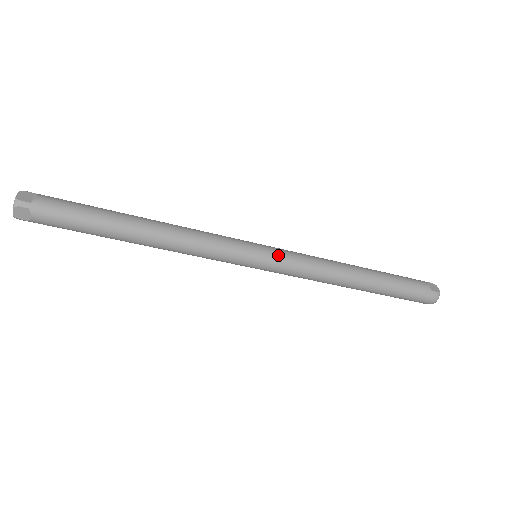
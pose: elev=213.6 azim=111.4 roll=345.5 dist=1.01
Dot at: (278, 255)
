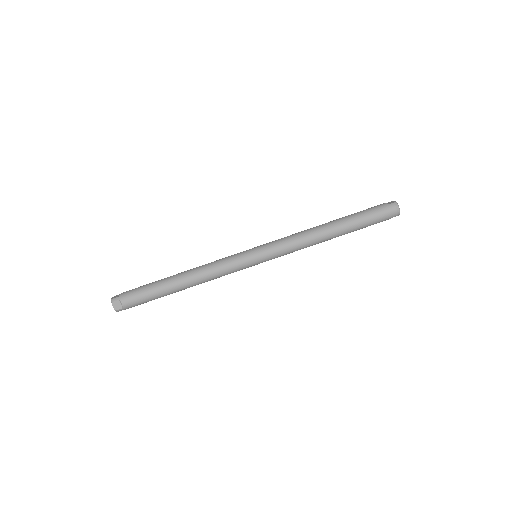
Dot at: (266, 245)
